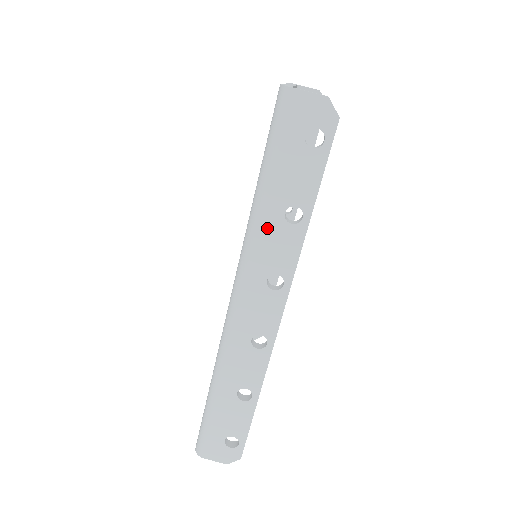
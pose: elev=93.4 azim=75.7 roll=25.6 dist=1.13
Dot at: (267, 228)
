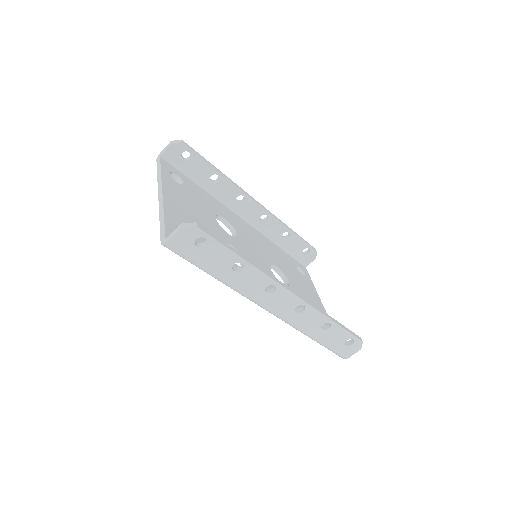
Dot at: (237, 282)
